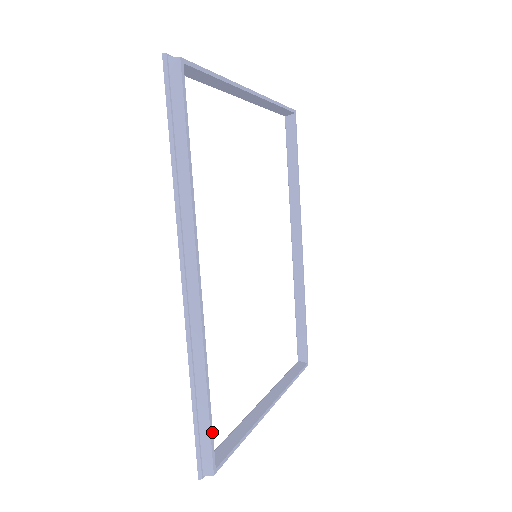
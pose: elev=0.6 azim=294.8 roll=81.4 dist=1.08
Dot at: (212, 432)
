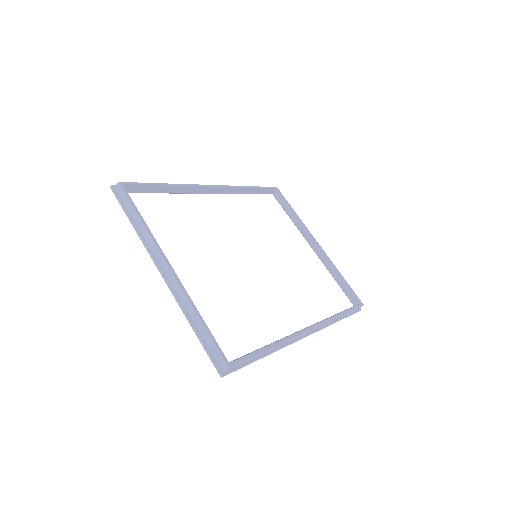
Dot at: (145, 185)
